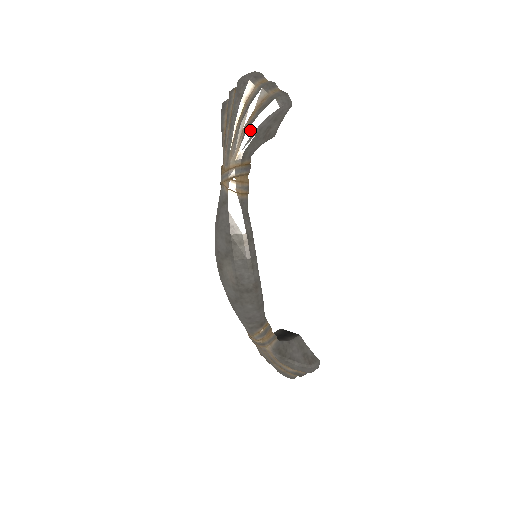
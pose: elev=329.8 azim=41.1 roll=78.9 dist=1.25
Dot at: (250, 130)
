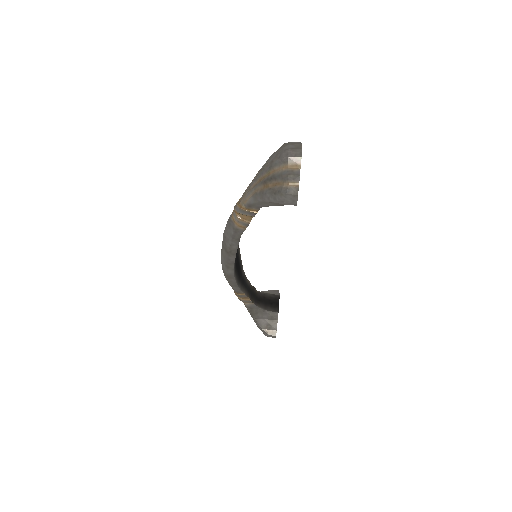
Dot at: (258, 196)
